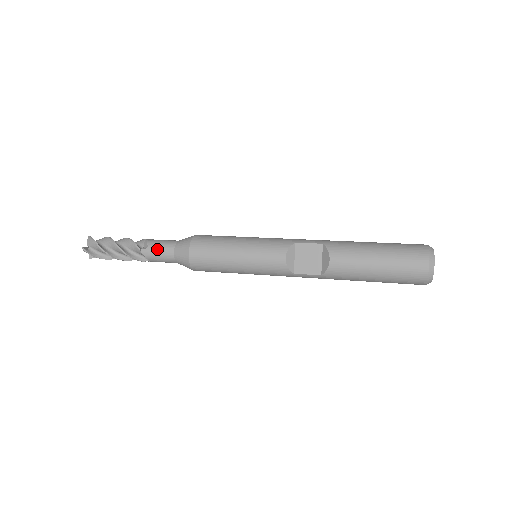
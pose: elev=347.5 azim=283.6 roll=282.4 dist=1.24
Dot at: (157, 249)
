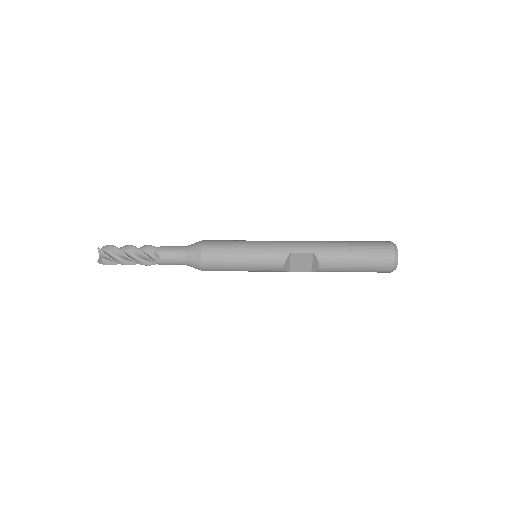
Dot at: (170, 261)
